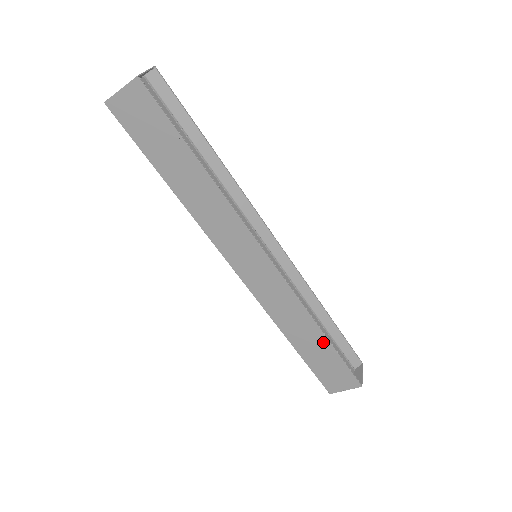
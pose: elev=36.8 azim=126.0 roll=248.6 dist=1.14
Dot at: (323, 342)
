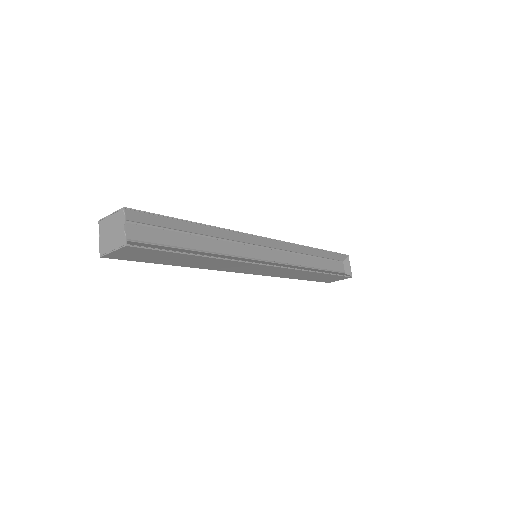
Dot at: (320, 275)
